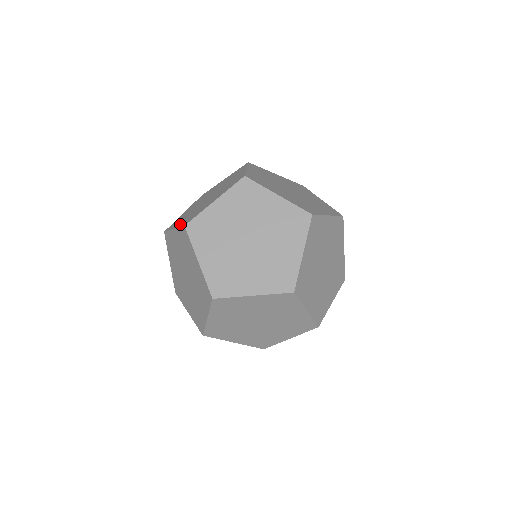
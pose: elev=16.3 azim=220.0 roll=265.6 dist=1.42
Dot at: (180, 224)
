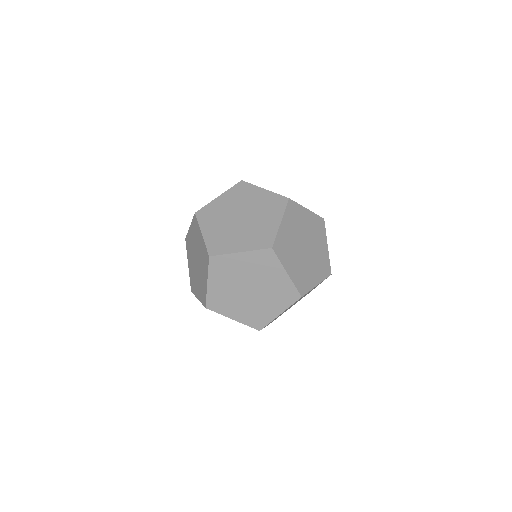
Dot at: (208, 238)
